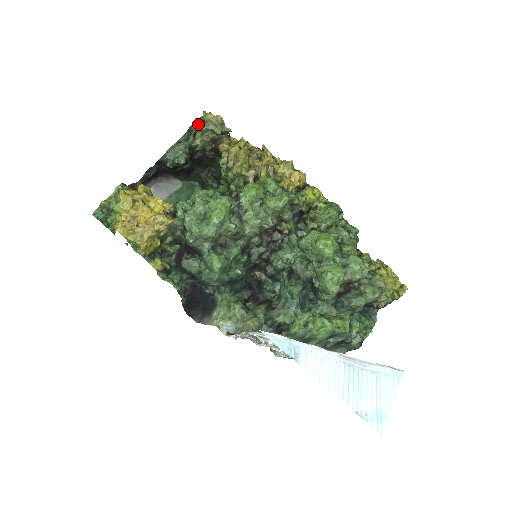
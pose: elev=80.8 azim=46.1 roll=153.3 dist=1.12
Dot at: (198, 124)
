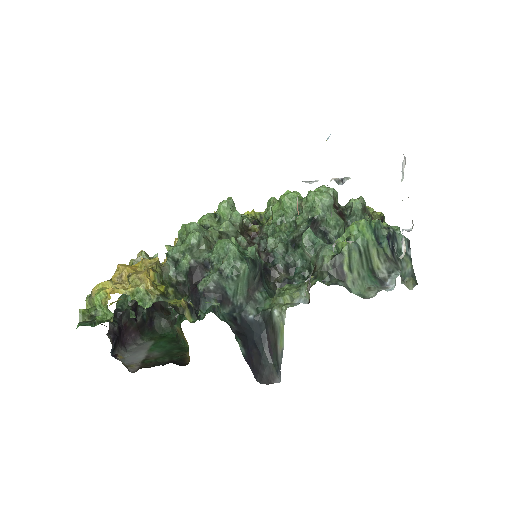
Dot at: occluded
